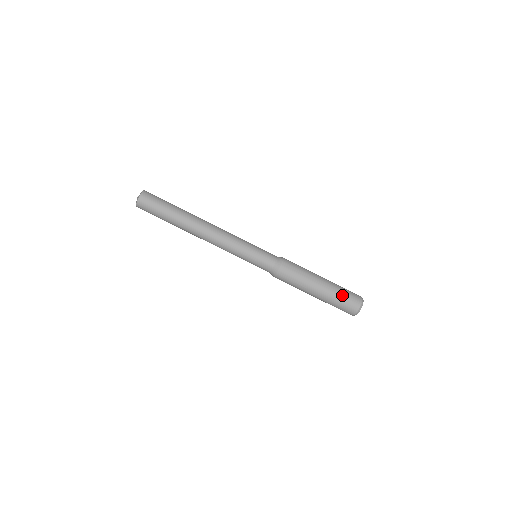
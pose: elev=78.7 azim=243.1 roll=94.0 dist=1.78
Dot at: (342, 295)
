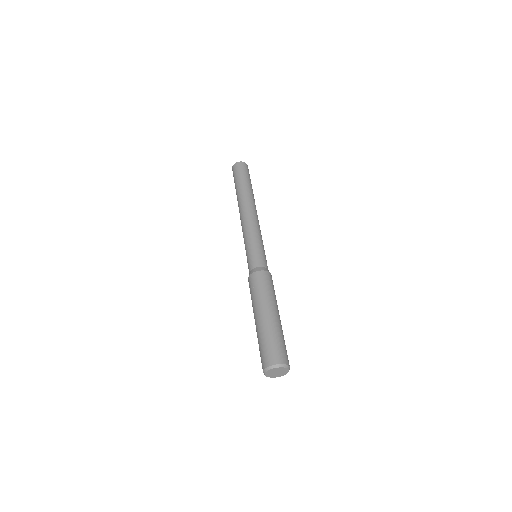
Dot at: occluded
